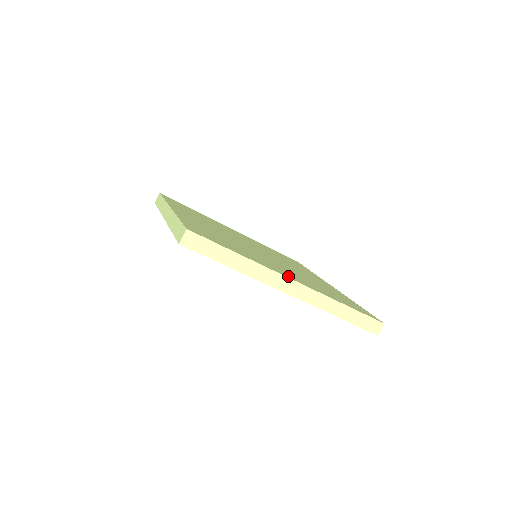
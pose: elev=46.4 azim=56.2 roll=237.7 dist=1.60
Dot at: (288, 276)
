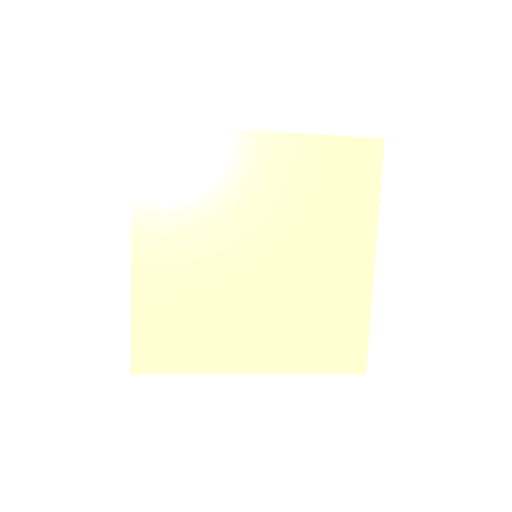
Dot at: (246, 366)
